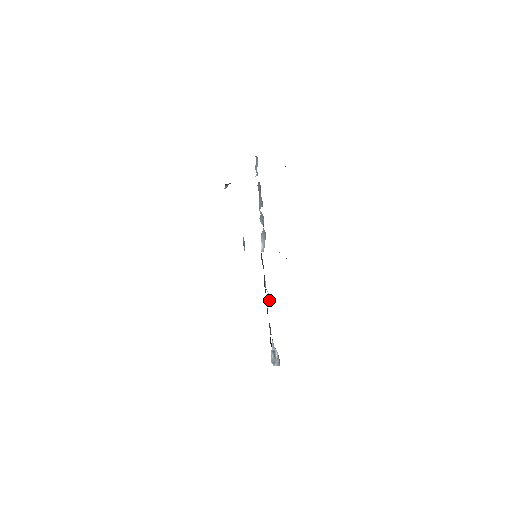
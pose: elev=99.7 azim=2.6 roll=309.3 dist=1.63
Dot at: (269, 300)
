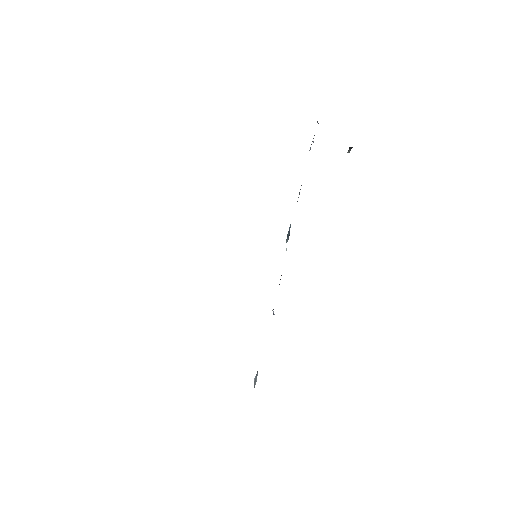
Dot at: occluded
